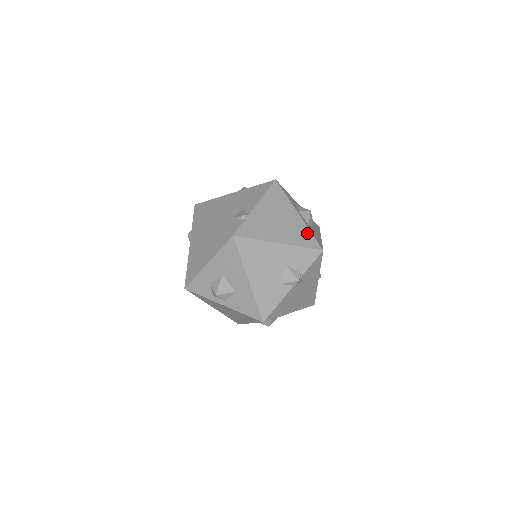
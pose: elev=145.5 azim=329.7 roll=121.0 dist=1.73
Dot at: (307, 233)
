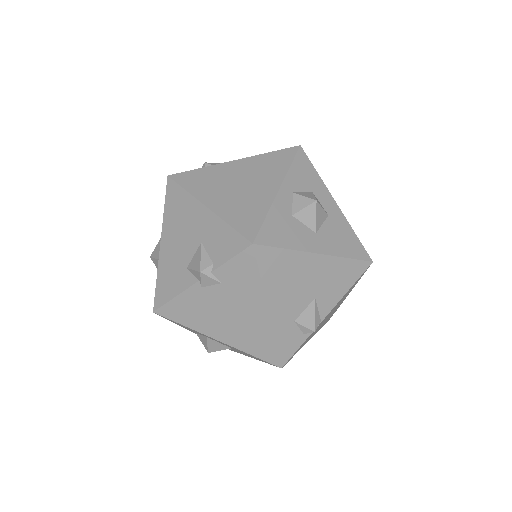
Dot at: (259, 214)
